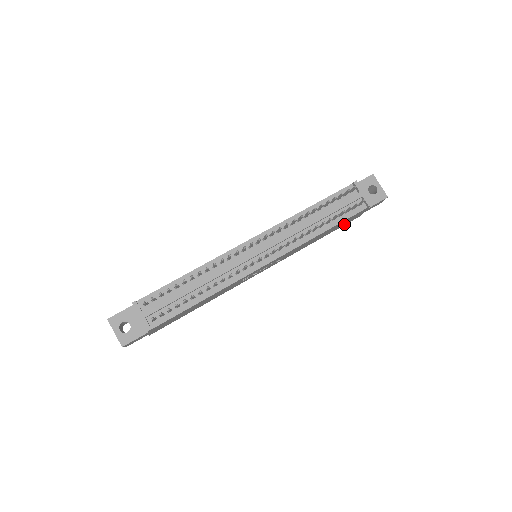
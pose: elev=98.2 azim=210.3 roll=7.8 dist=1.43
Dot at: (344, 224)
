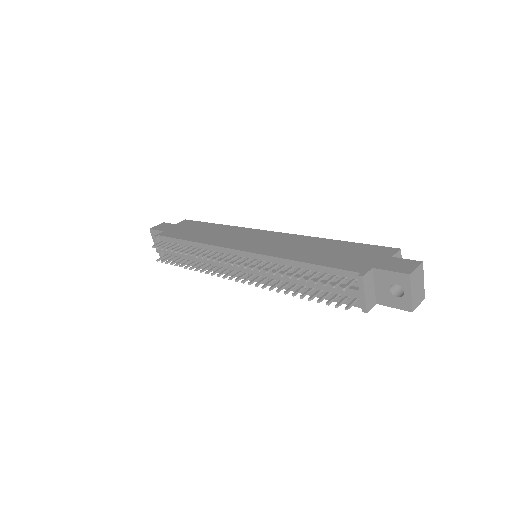
Dot at: occluded
